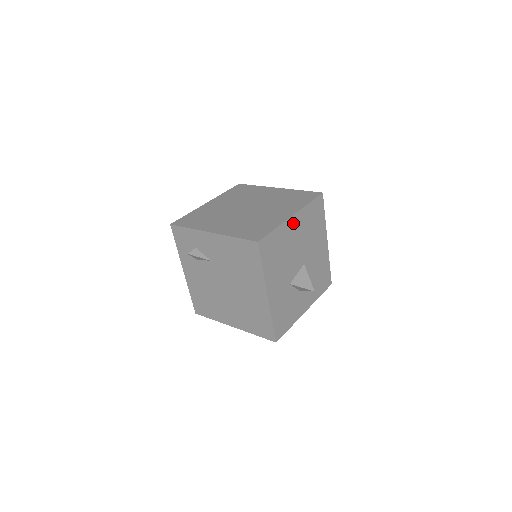
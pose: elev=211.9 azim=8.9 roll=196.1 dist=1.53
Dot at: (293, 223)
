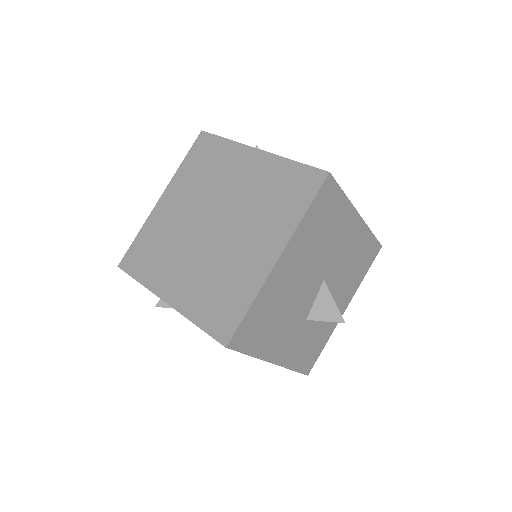
Dot at: (283, 265)
